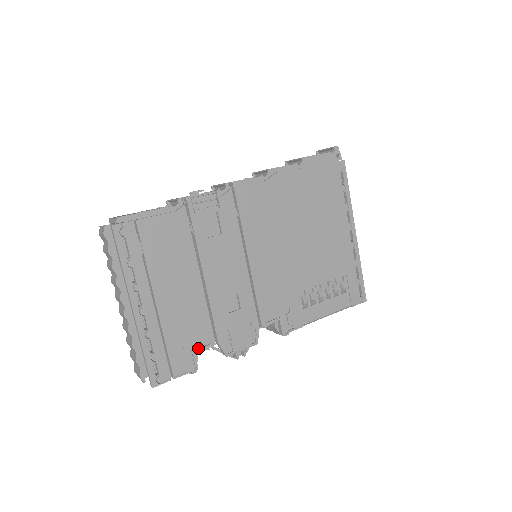
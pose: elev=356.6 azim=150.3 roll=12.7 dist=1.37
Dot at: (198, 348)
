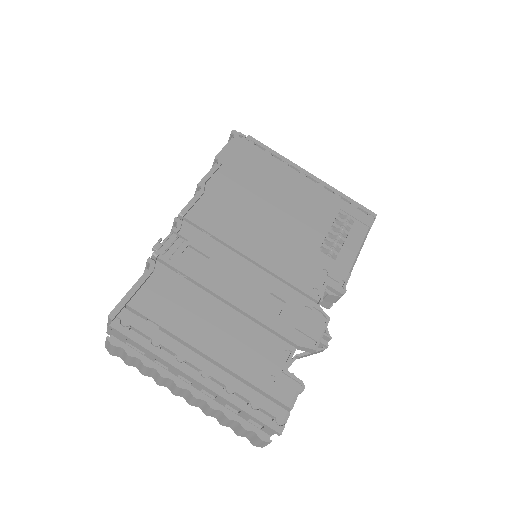
Dot at: (285, 364)
